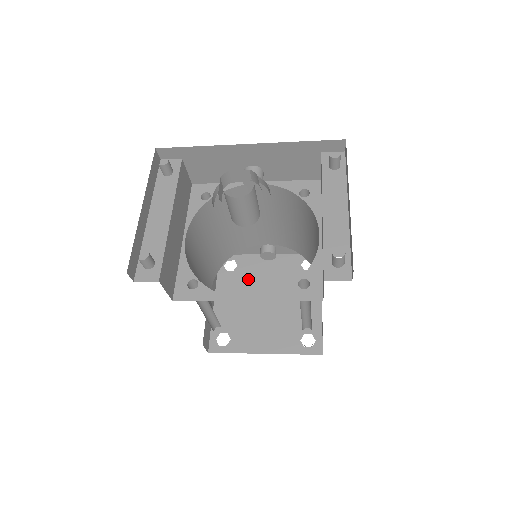
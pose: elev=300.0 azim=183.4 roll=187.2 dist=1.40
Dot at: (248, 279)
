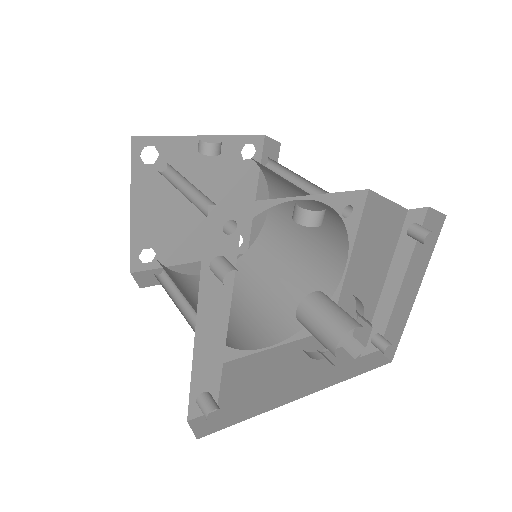
Dot at: occluded
